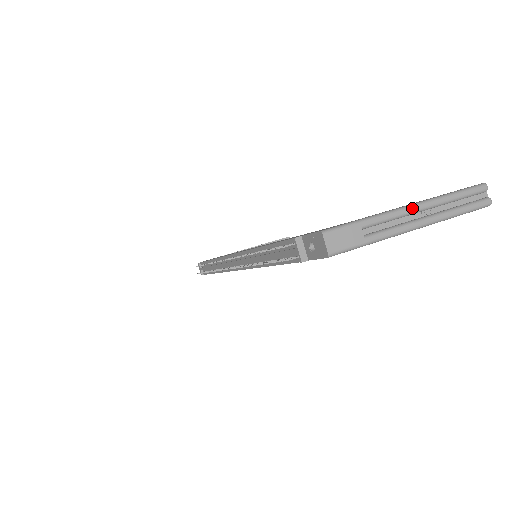
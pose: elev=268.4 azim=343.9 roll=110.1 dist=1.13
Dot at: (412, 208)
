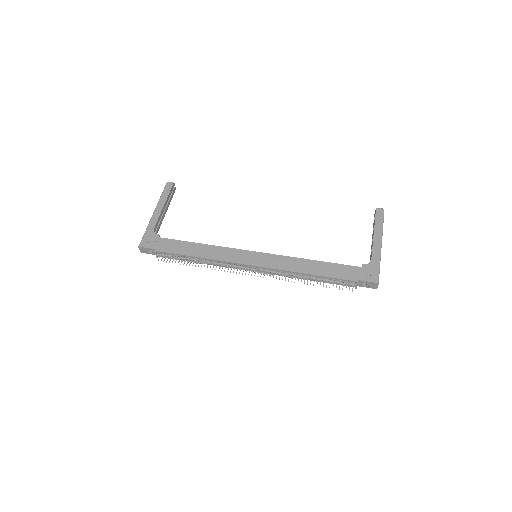
Dot at: occluded
